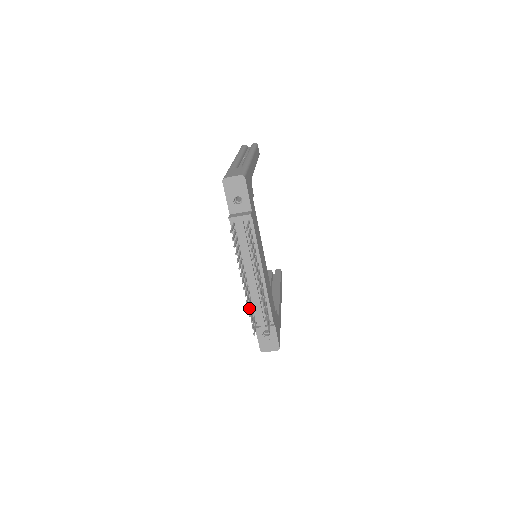
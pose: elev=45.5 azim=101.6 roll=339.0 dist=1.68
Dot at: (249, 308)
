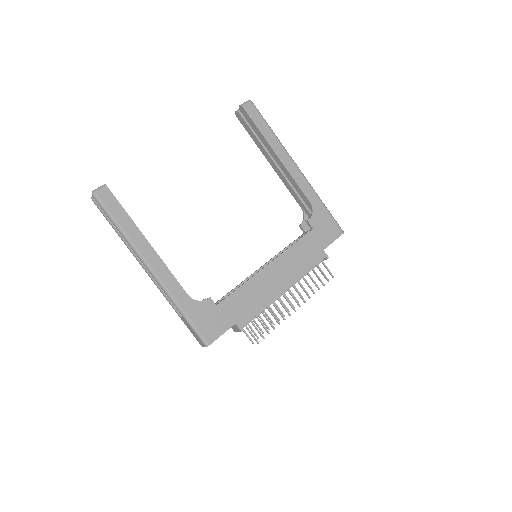
Dot at: occluded
